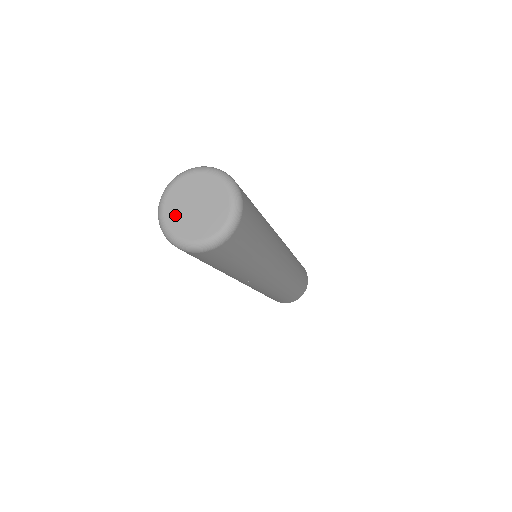
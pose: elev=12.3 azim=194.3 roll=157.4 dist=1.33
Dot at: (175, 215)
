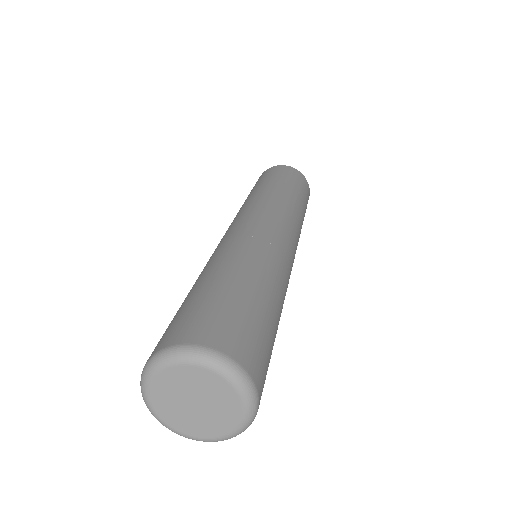
Dot at: (190, 425)
